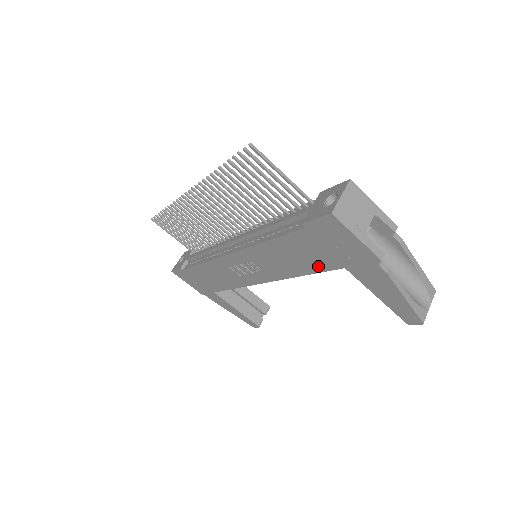
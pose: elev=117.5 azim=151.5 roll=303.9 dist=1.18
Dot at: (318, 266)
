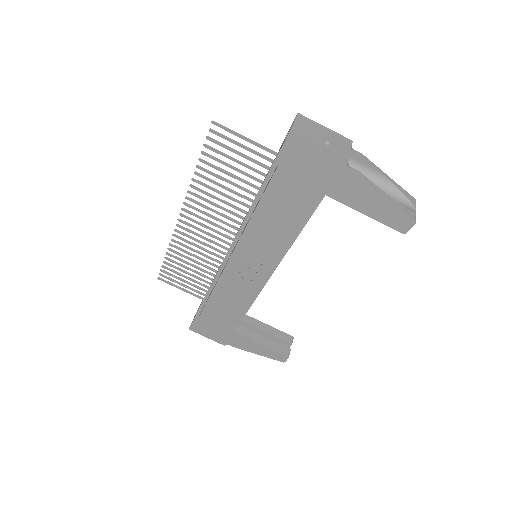
Dot at: (305, 211)
